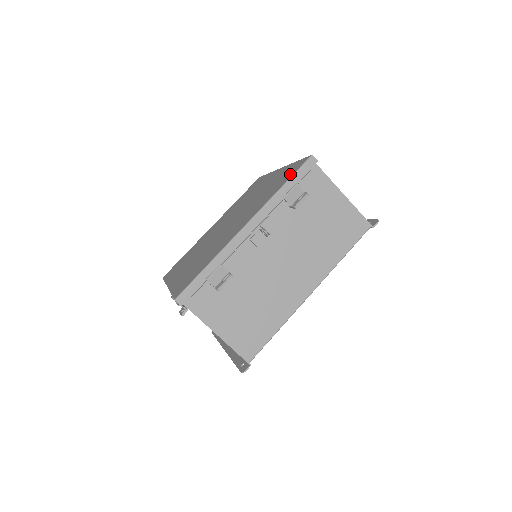
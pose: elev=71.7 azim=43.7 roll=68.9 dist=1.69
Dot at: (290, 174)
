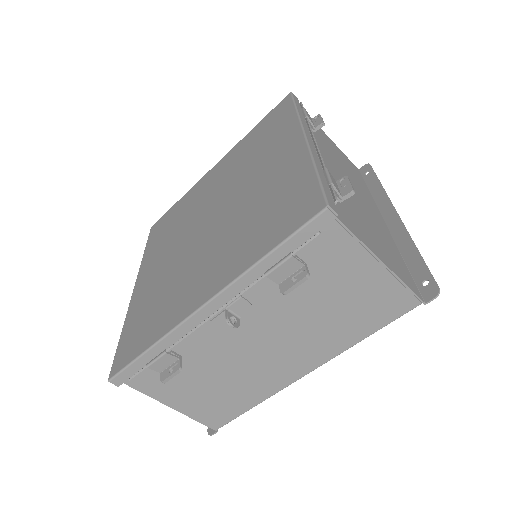
Dot at: (286, 224)
